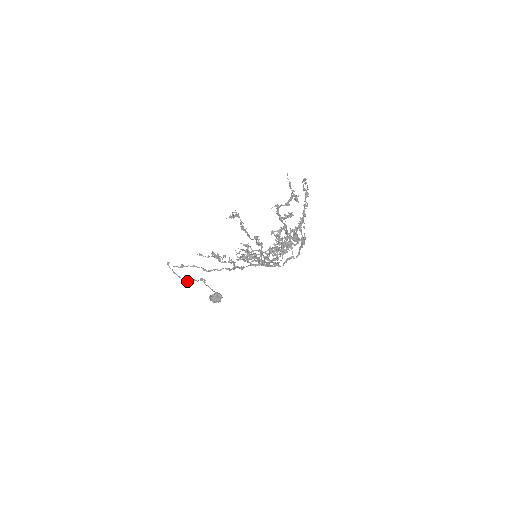
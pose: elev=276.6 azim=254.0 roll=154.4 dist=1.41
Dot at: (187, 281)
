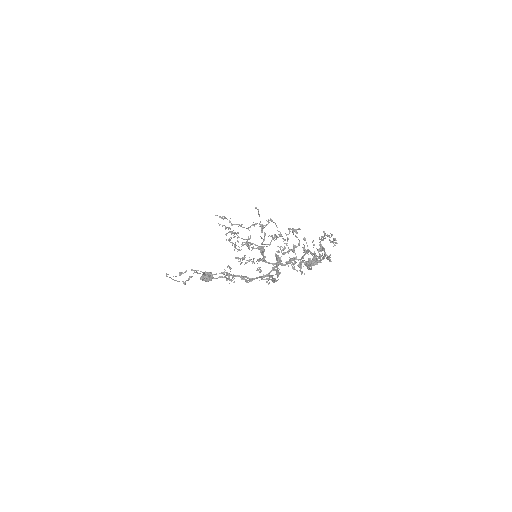
Dot at: occluded
